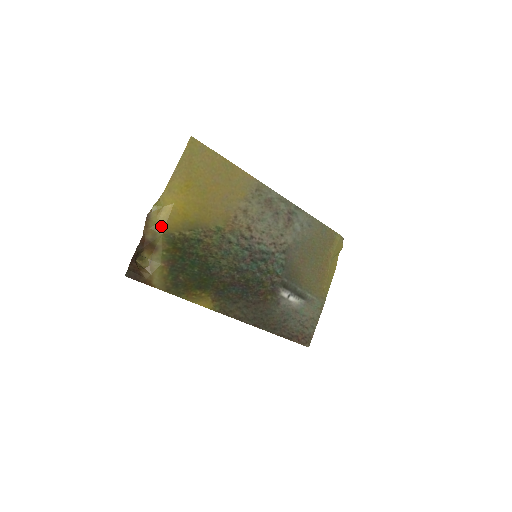
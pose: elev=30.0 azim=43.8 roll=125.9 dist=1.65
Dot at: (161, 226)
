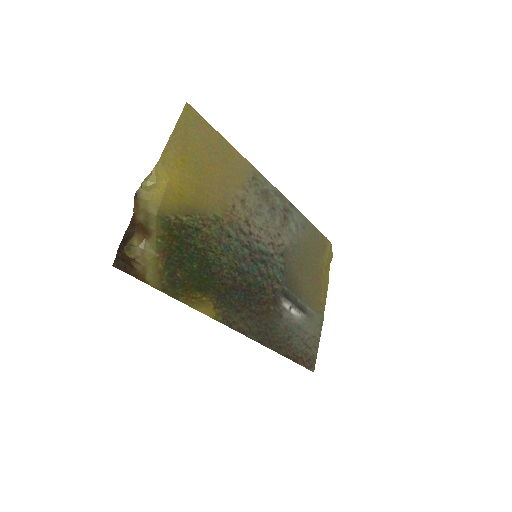
Dot at: (154, 206)
